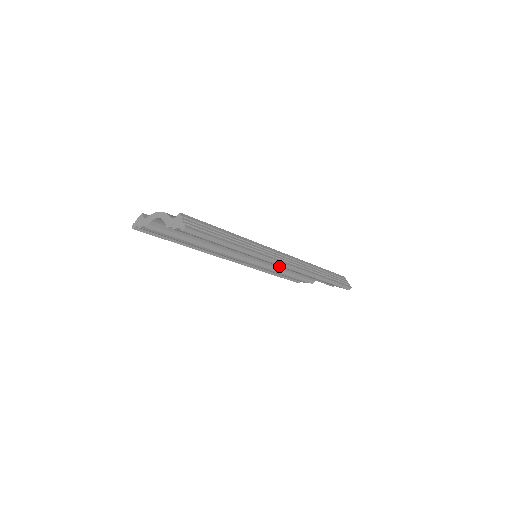
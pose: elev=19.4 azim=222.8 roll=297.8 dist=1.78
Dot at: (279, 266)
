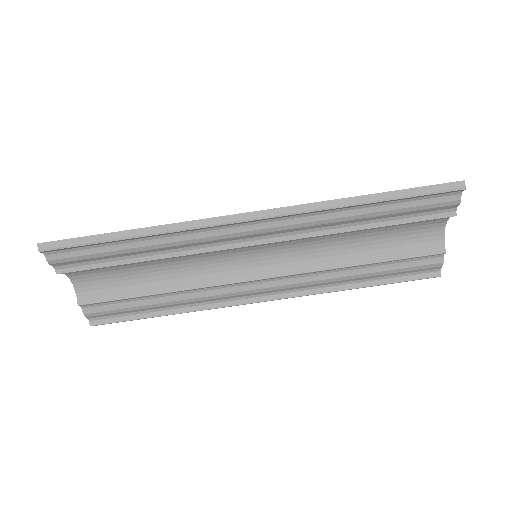
Dot at: (268, 232)
